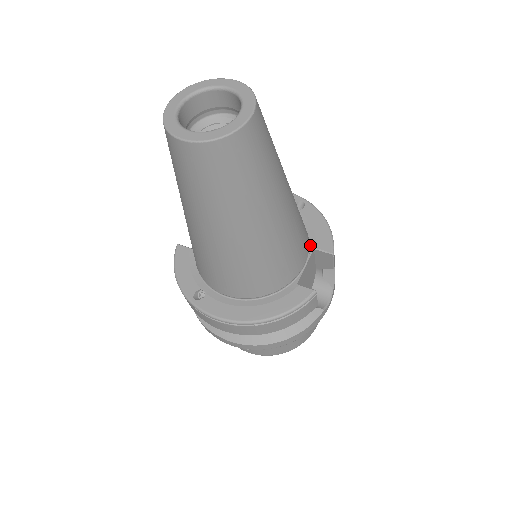
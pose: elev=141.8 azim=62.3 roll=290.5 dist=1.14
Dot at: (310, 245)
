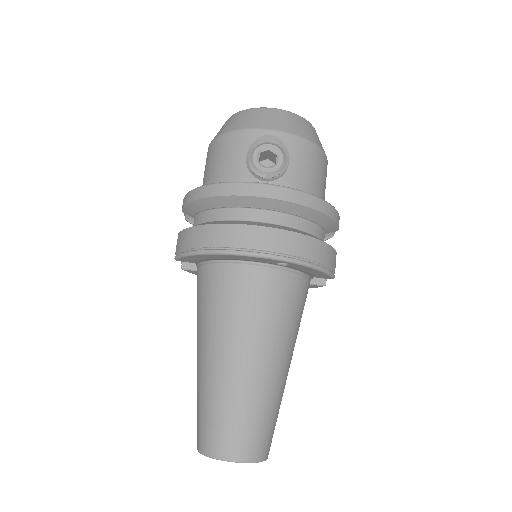
Dot at: (309, 276)
